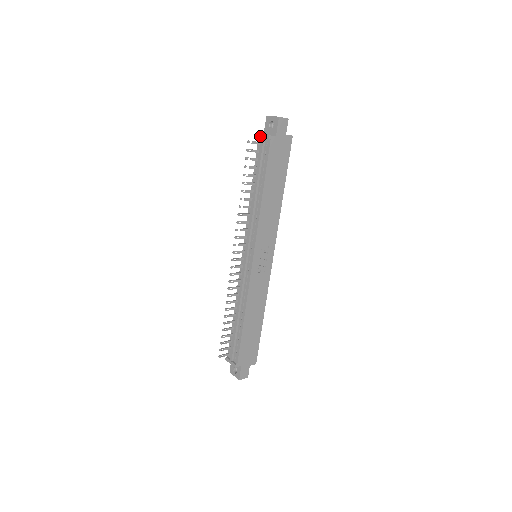
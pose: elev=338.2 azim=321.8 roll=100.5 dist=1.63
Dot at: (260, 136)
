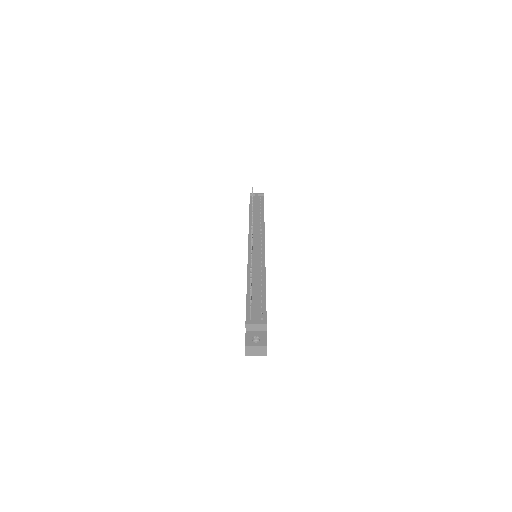
Dot at: (254, 194)
